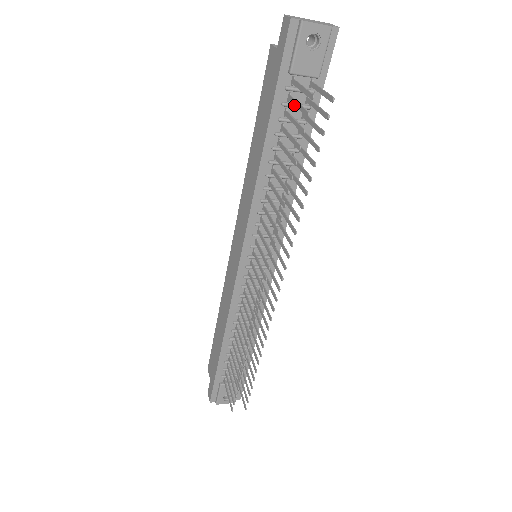
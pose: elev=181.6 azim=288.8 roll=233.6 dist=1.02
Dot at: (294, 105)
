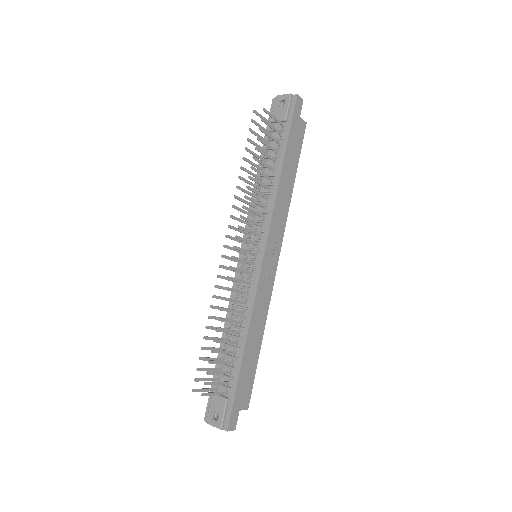
Dot at: occluded
